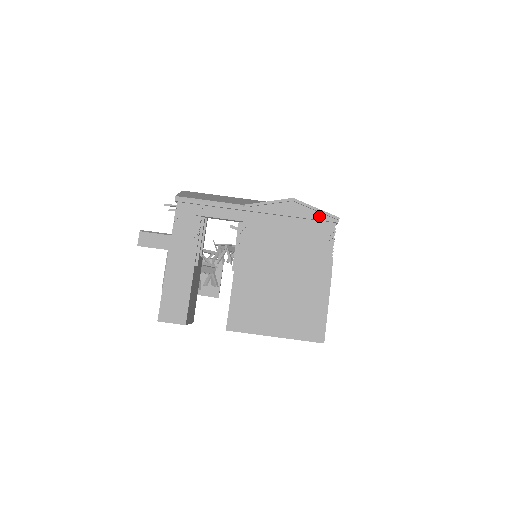
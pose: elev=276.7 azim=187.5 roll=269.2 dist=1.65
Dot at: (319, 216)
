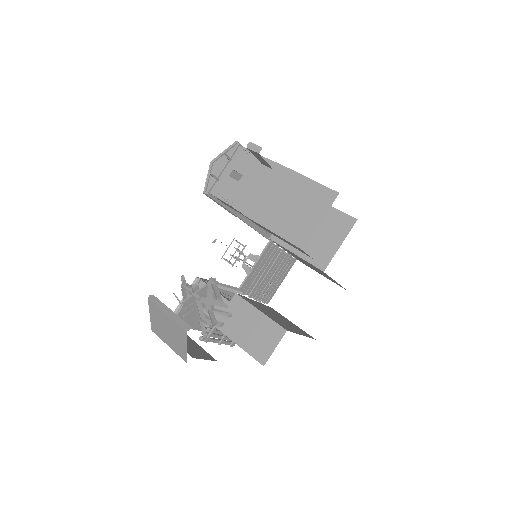
Dot at: occluded
